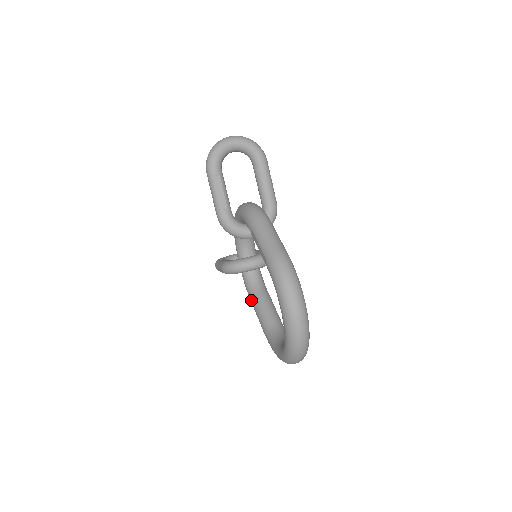
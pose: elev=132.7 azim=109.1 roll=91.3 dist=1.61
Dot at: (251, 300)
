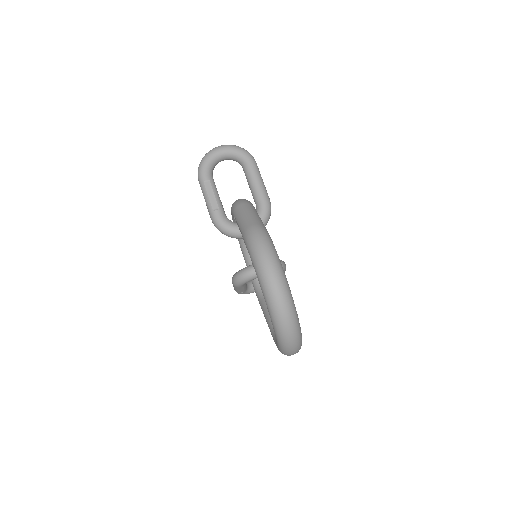
Dot at: (261, 307)
